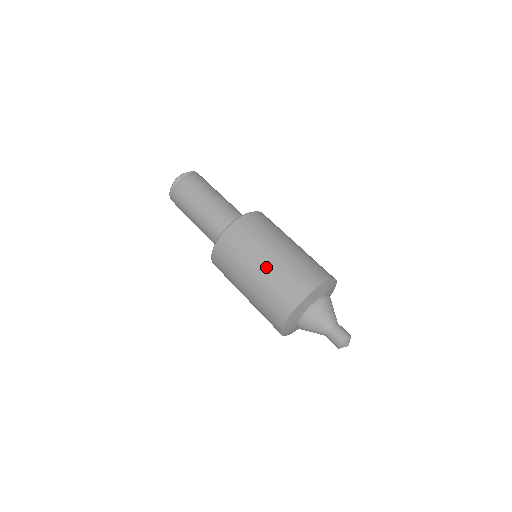
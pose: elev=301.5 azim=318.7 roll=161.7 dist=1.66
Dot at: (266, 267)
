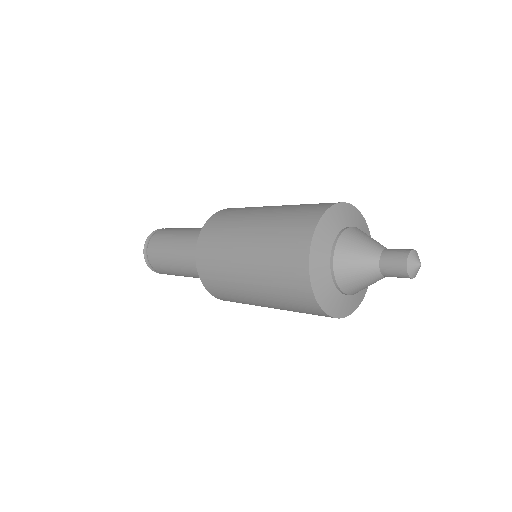
Dot at: (268, 213)
